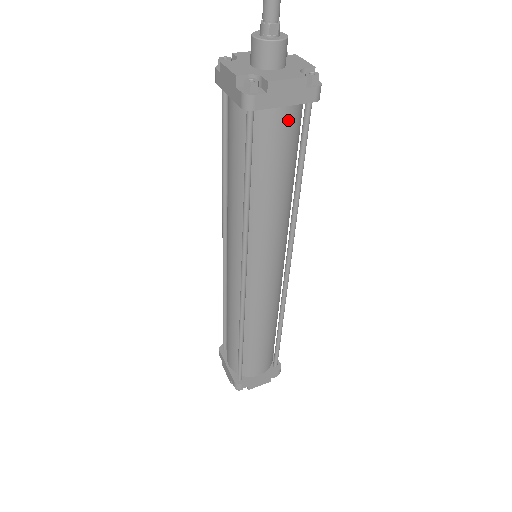
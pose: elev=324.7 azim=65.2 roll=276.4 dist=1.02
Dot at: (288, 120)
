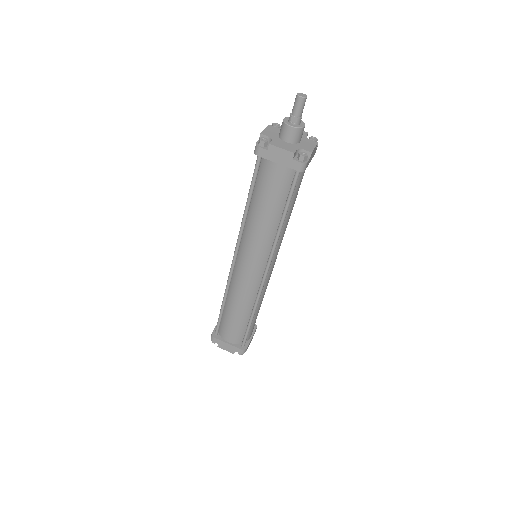
Dot at: (280, 173)
